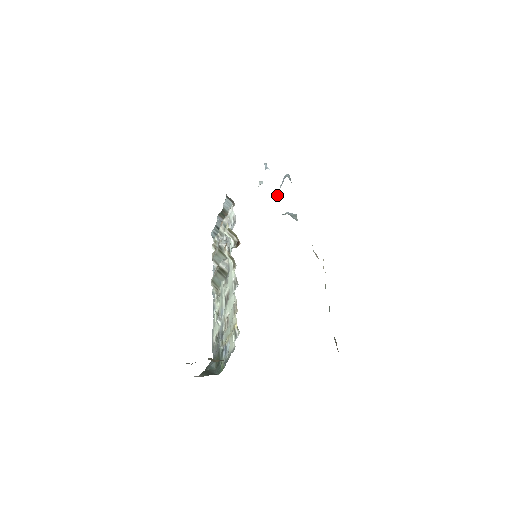
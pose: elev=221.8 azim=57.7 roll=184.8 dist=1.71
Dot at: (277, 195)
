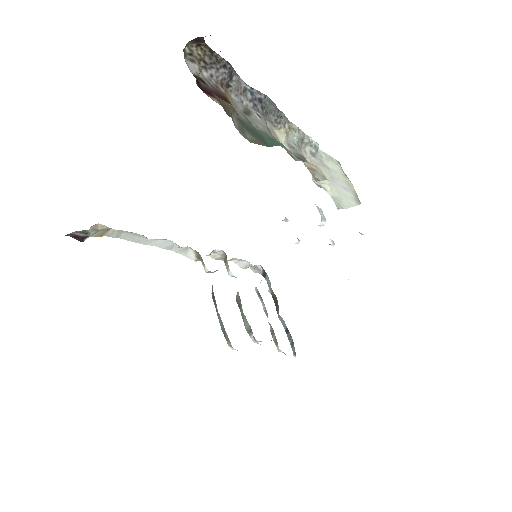
Dot at: occluded
